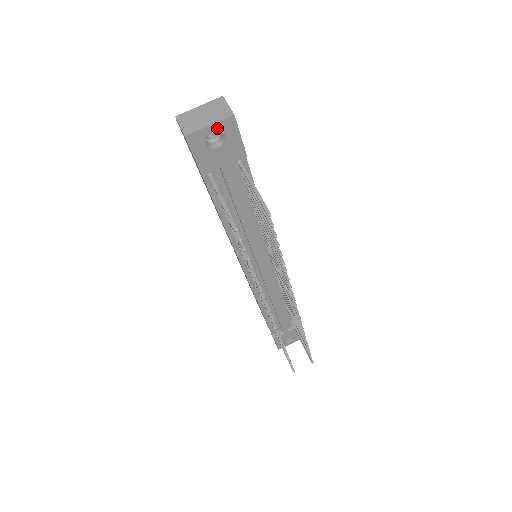
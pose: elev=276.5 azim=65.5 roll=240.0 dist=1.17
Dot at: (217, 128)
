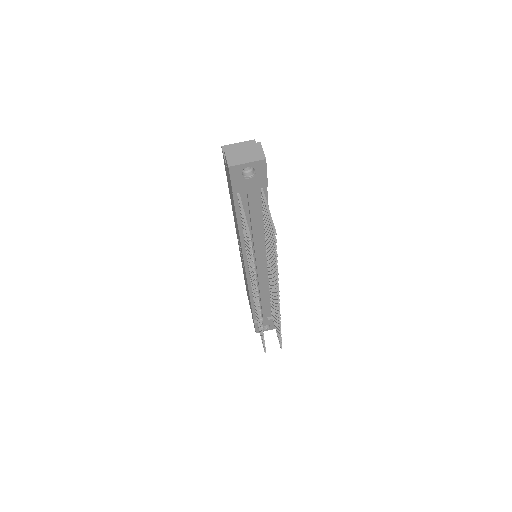
Dot at: (252, 165)
